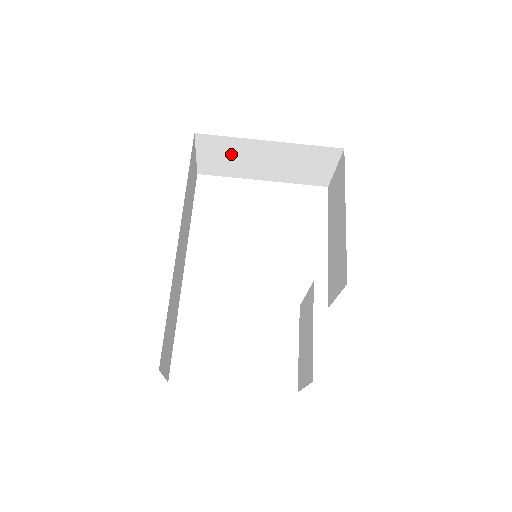
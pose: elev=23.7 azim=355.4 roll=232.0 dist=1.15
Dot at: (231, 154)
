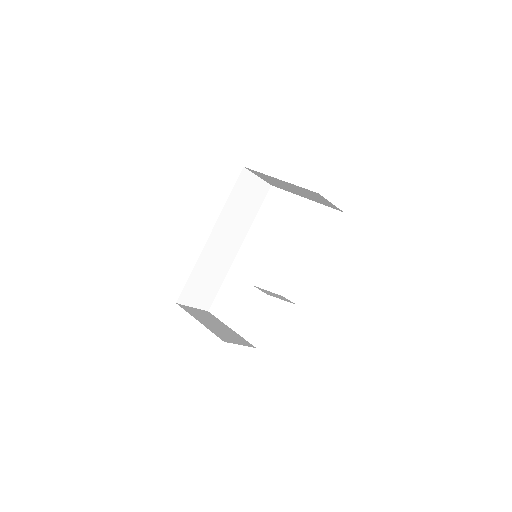
Dot at: (271, 180)
